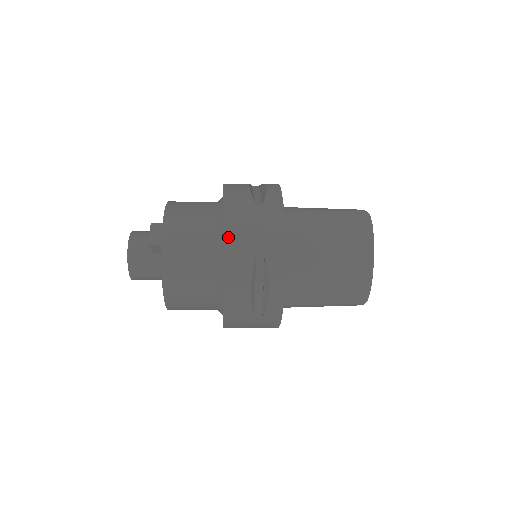
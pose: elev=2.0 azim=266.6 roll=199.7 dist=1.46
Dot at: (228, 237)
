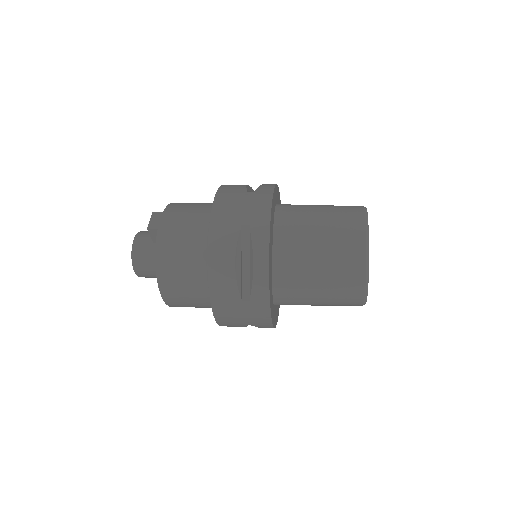
Dot at: (216, 215)
